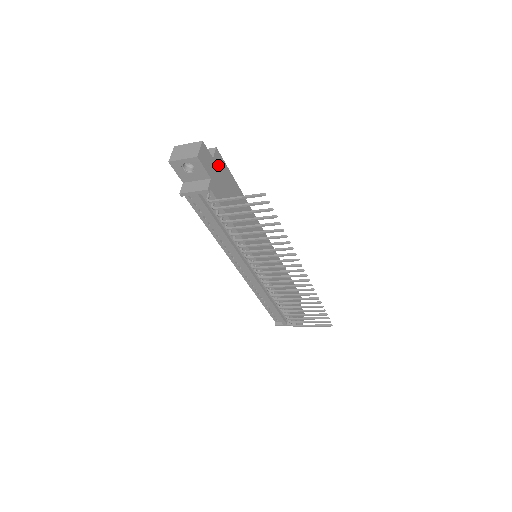
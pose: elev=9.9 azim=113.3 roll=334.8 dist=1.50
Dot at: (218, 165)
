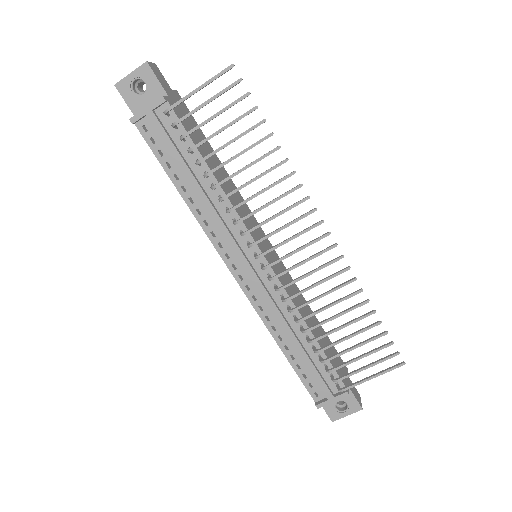
Dot at: occluded
